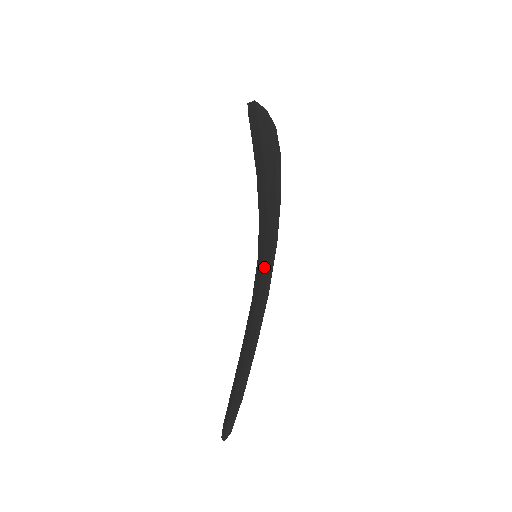
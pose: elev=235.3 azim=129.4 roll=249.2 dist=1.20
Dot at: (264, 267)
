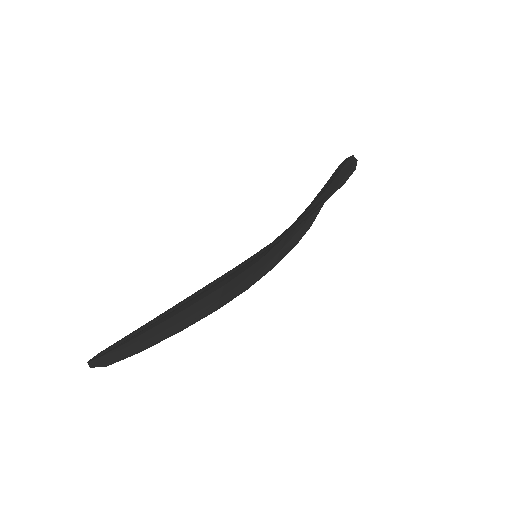
Dot at: occluded
